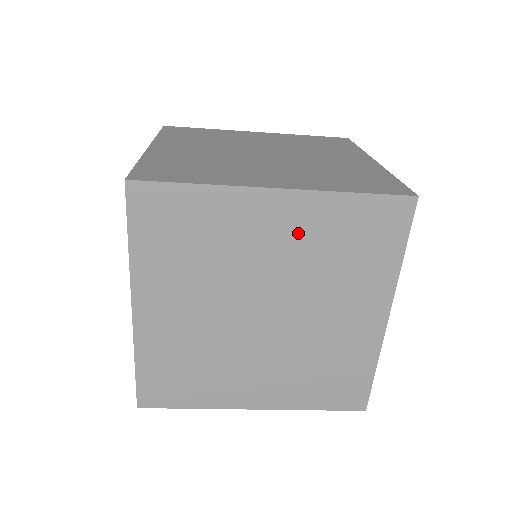
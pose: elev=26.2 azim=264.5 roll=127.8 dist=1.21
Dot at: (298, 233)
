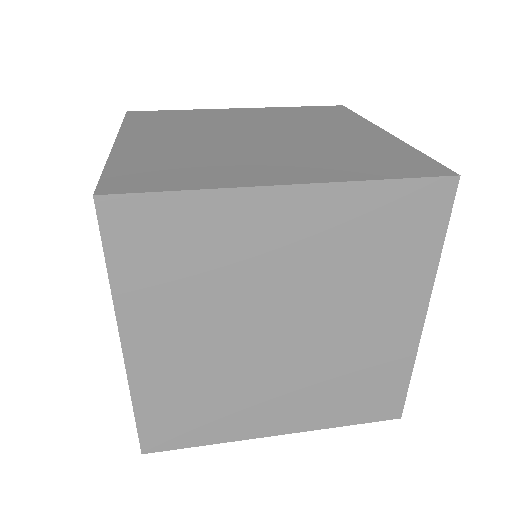
Dot at: (318, 236)
